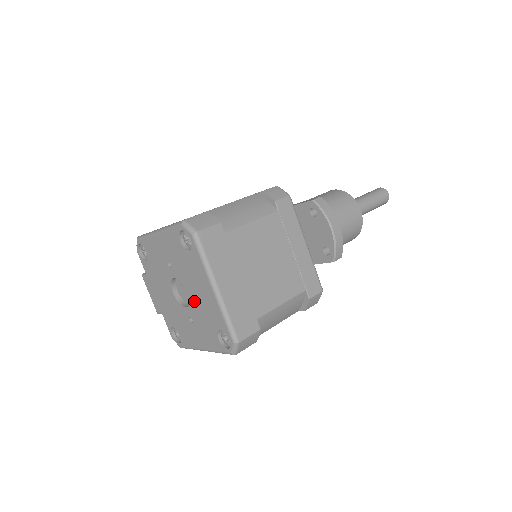
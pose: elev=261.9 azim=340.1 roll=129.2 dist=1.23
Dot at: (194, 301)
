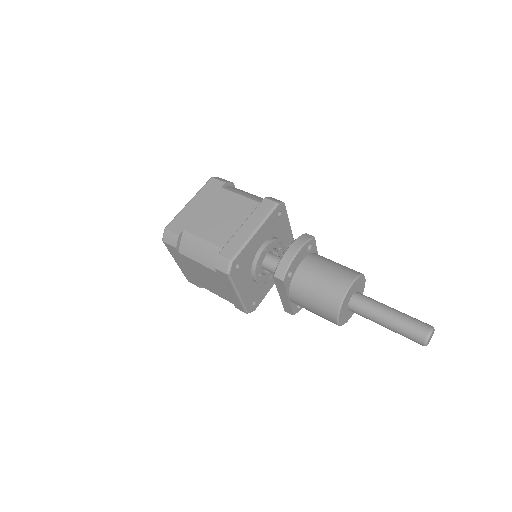
Dot at: occluded
